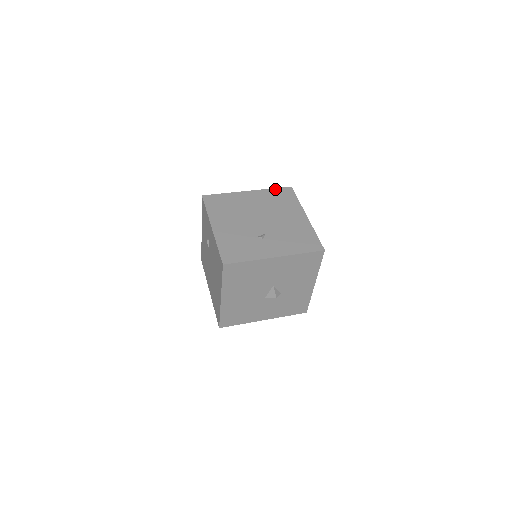
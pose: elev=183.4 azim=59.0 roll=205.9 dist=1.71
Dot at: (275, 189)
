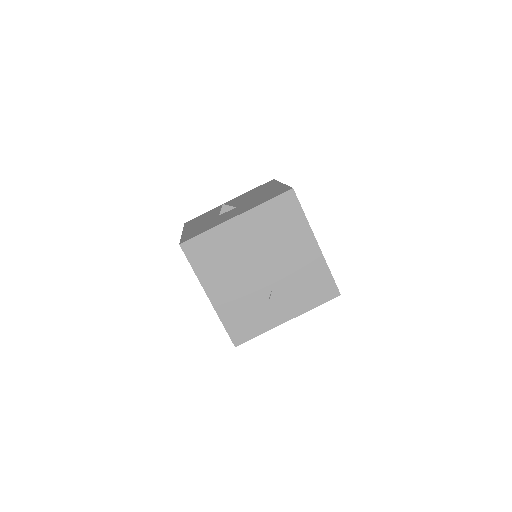
Dot at: (272, 201)
